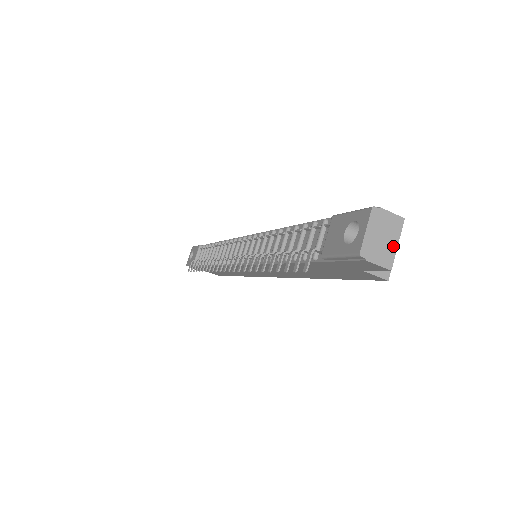
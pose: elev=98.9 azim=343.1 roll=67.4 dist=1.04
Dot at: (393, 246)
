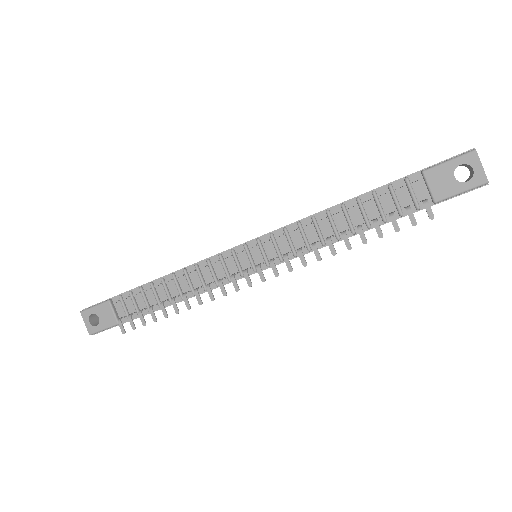
Dot at: occluded
